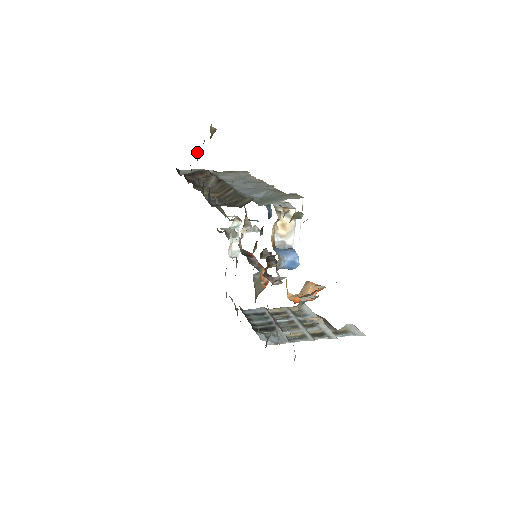
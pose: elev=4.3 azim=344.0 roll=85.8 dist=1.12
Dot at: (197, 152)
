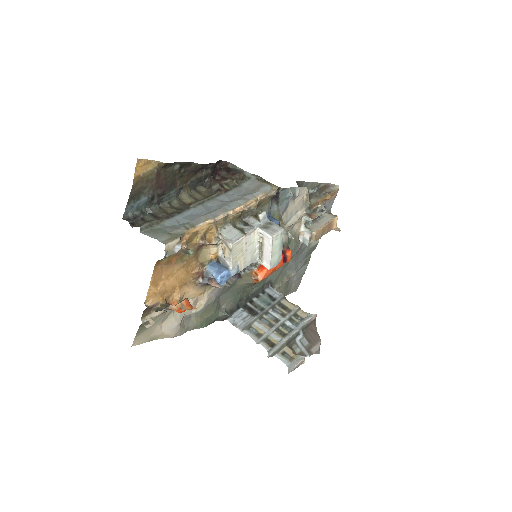
Dot at: (193, 165)
